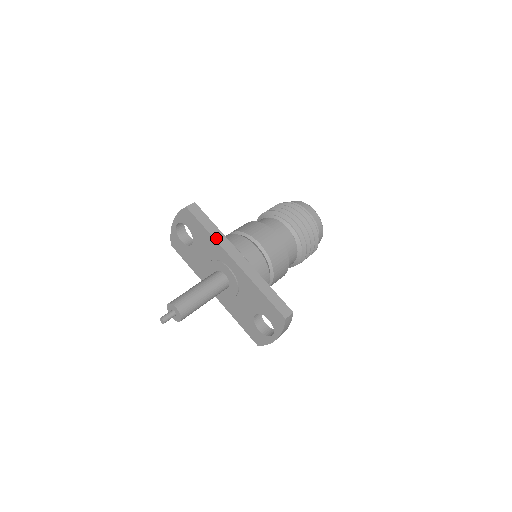
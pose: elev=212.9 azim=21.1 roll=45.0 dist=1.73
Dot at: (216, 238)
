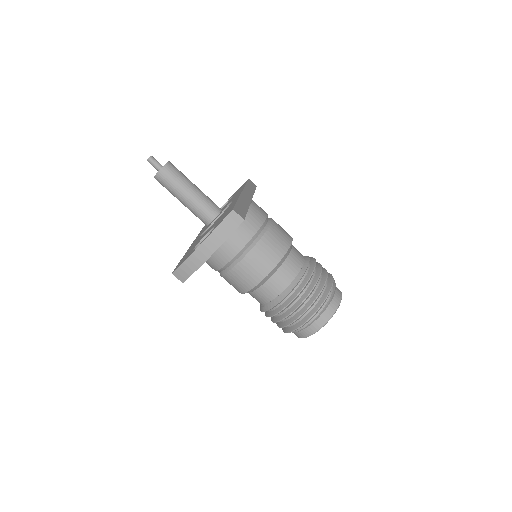
Dot at: (247, 187)
